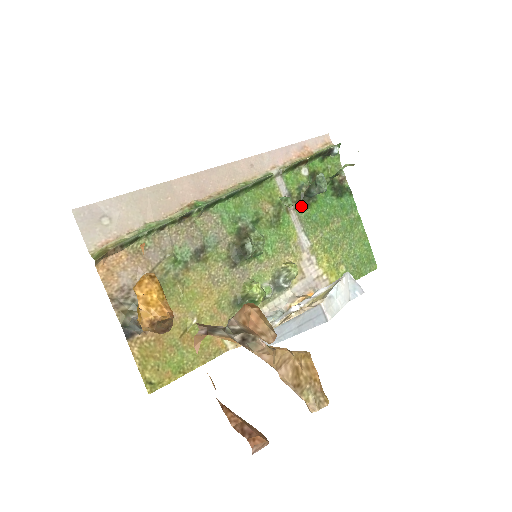
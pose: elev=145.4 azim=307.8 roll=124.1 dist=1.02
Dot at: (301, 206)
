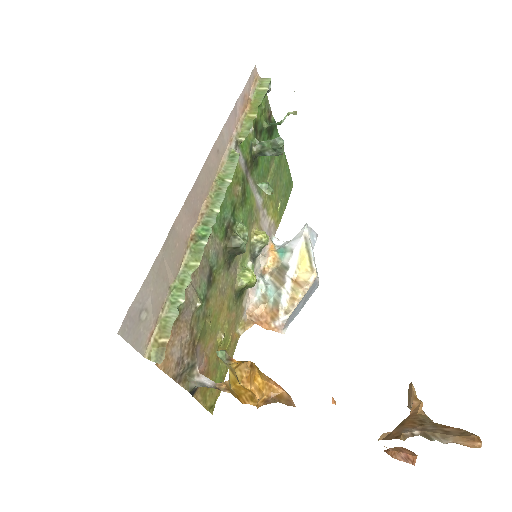
Dot at: (253, 168)
